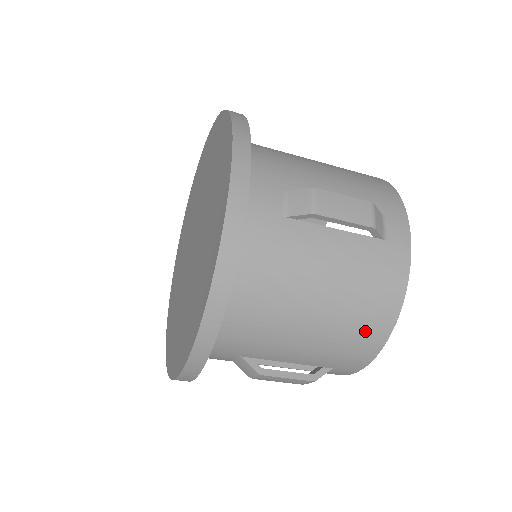
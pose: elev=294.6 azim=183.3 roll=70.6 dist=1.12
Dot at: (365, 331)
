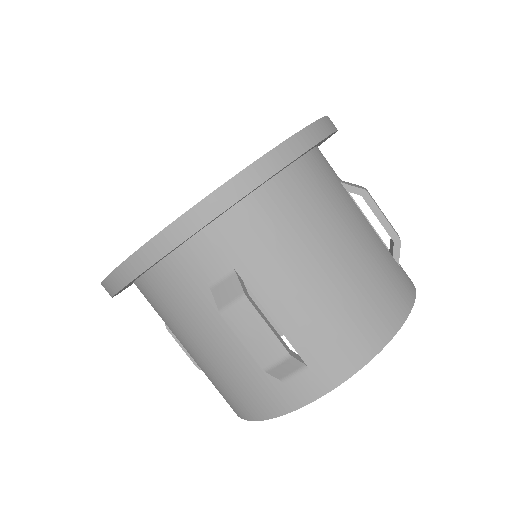
Dot at: (225, 397)
